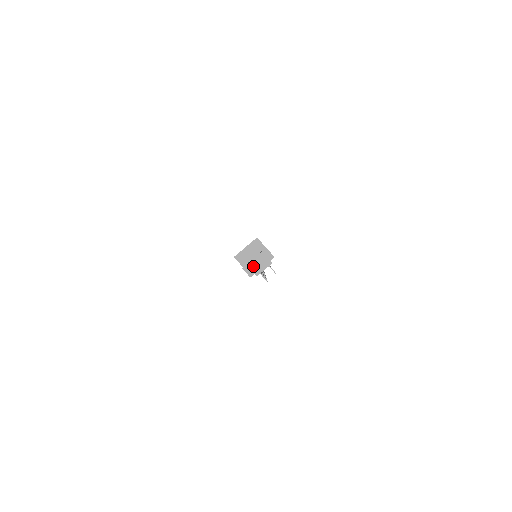
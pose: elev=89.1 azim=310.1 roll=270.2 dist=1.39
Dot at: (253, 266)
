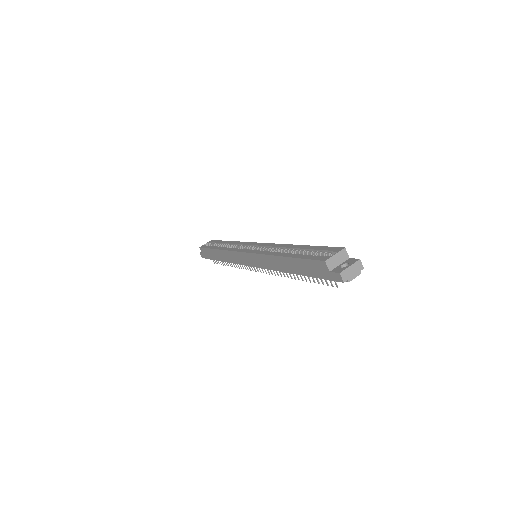
Dot at: (348, 273)
